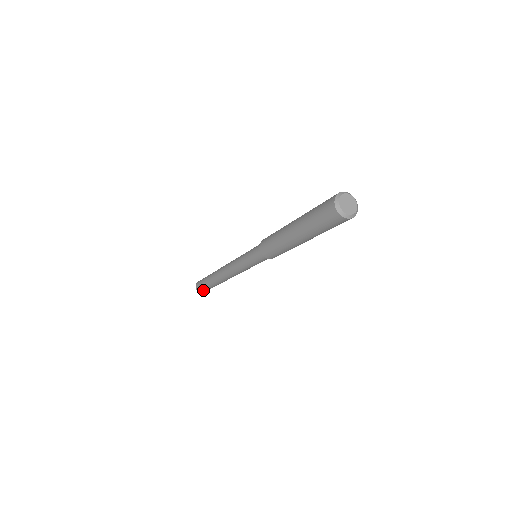
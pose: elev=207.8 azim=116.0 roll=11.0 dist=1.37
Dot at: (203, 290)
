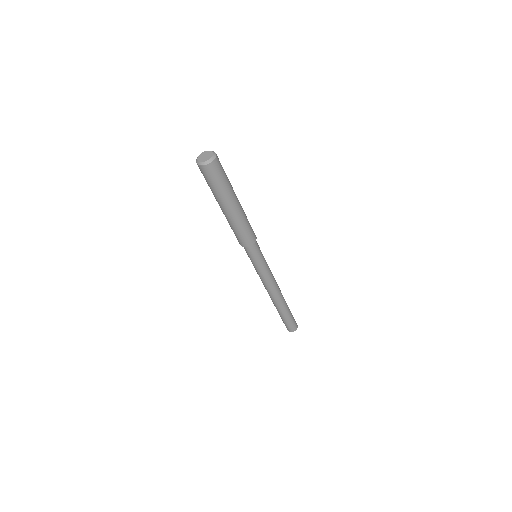
Dot at: (289, 327)
